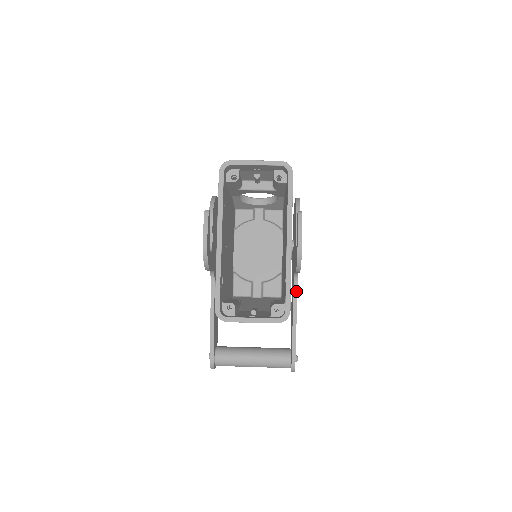
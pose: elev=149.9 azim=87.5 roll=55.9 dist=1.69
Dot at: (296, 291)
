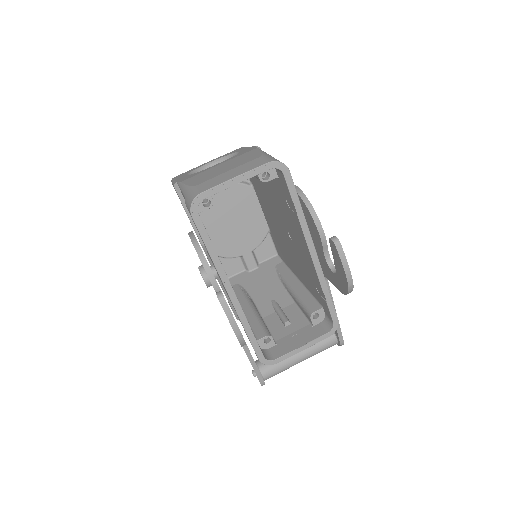
Dot at: (328, 287)
